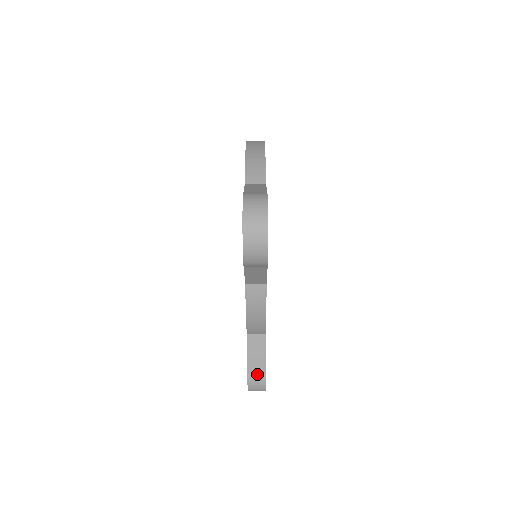
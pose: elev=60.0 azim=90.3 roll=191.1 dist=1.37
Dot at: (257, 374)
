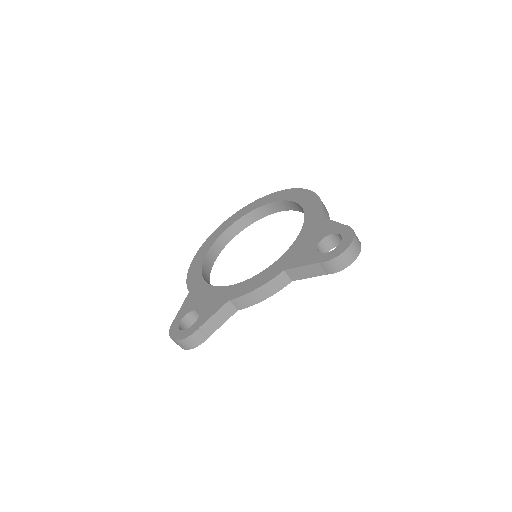
Dot at: (205, 333)
